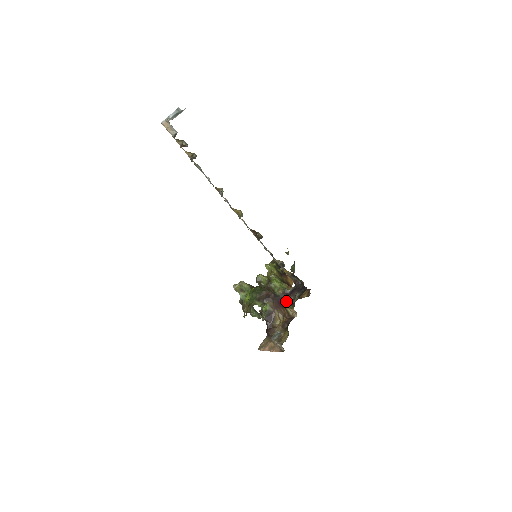
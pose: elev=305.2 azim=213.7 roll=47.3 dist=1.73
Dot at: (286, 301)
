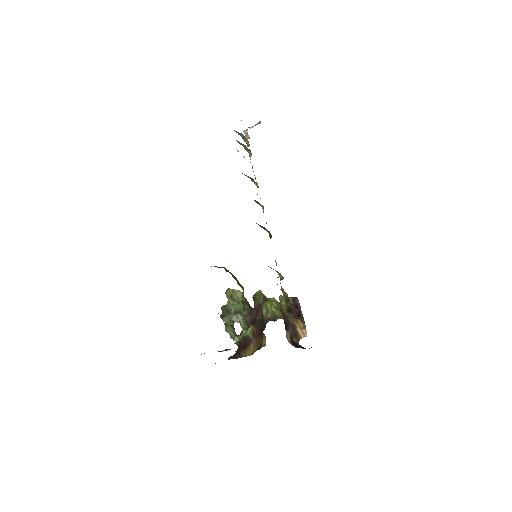
Dot at: occluded
